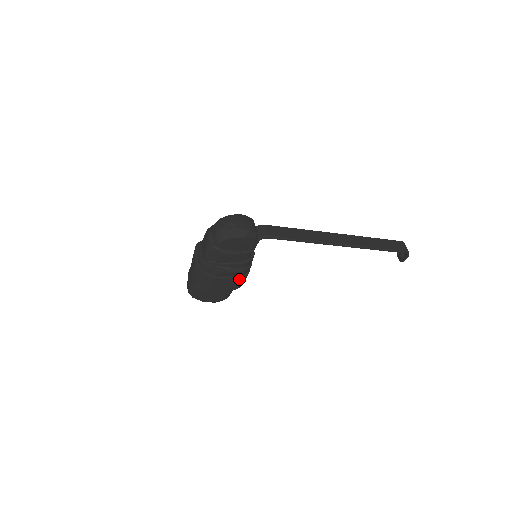
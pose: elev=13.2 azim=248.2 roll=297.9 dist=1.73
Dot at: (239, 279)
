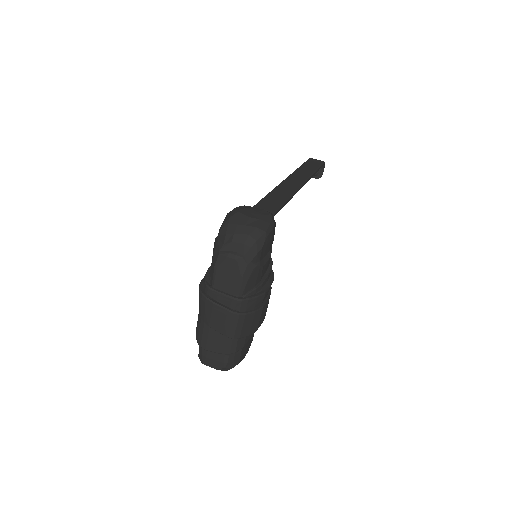
Dot at: occluded
